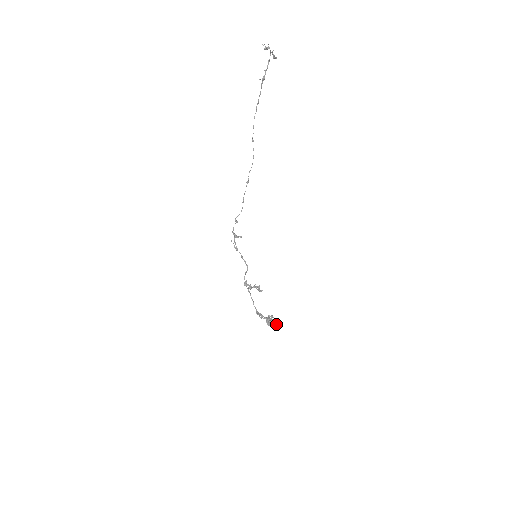
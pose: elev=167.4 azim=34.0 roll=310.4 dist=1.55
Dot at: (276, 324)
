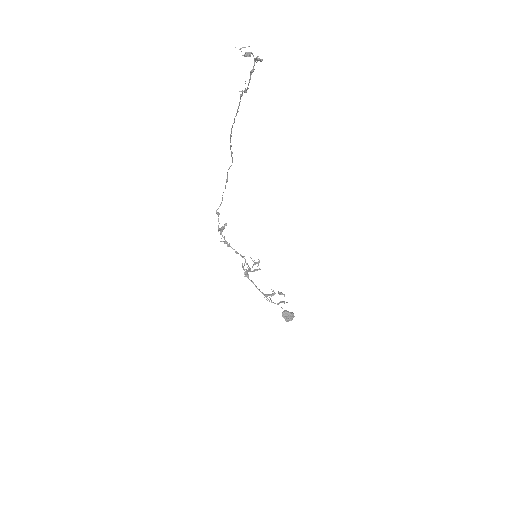
Dot at: (293, 317)
